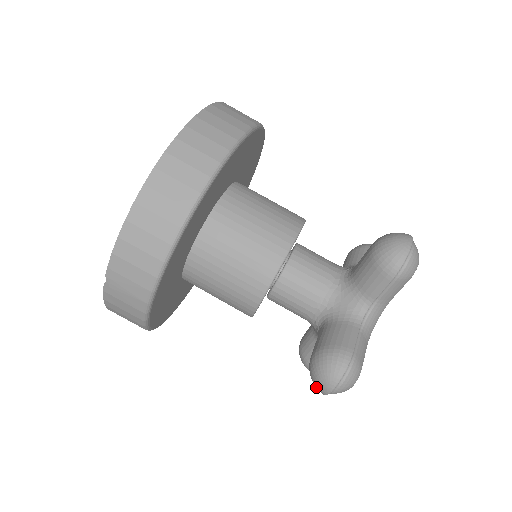
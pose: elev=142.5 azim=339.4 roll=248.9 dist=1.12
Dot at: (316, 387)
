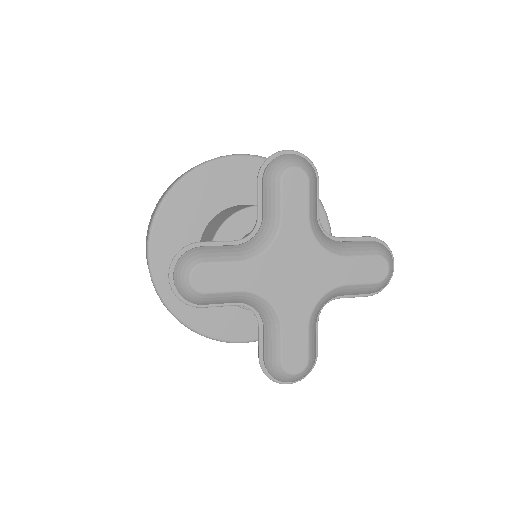
Dot at: occluded
